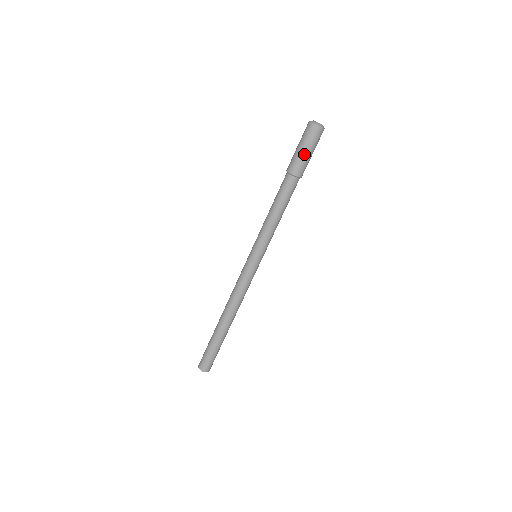
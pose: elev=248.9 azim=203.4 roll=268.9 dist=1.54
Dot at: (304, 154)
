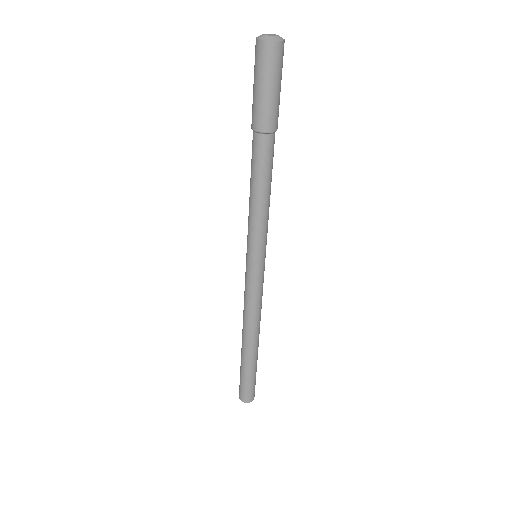
Dot at: (278, 94)
